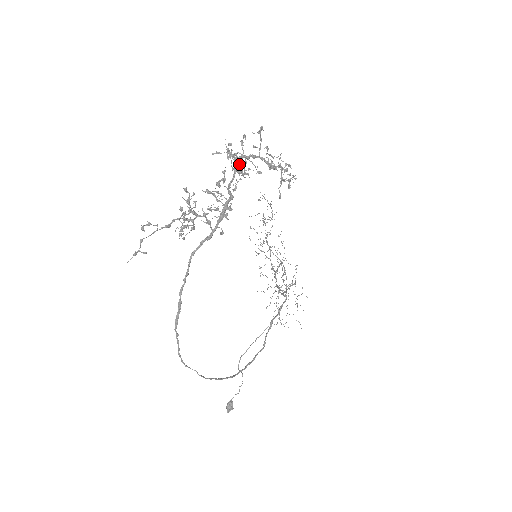
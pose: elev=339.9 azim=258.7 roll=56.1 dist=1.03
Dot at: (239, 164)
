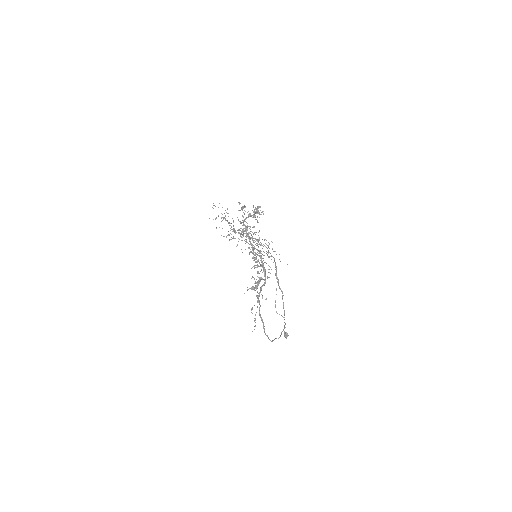
Dot at: (258, 241)
